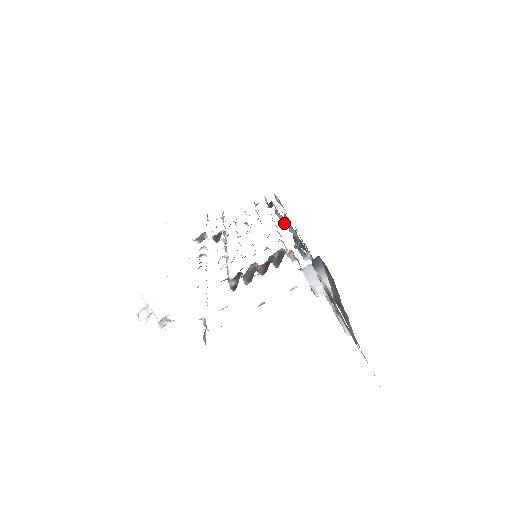
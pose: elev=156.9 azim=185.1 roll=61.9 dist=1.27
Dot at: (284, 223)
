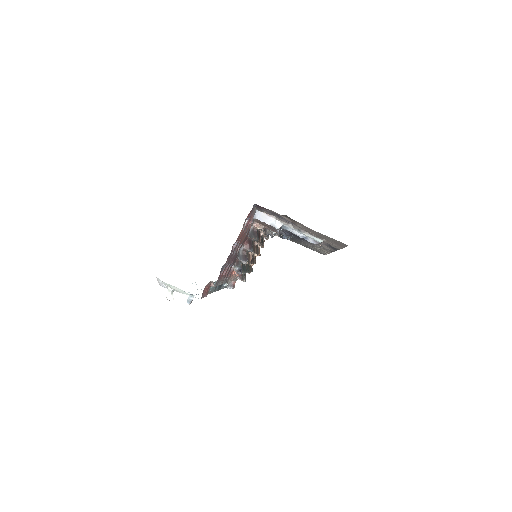
Dot at: (271, 233)
